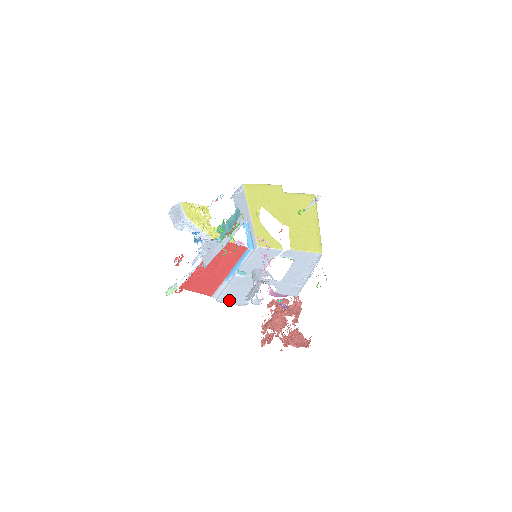
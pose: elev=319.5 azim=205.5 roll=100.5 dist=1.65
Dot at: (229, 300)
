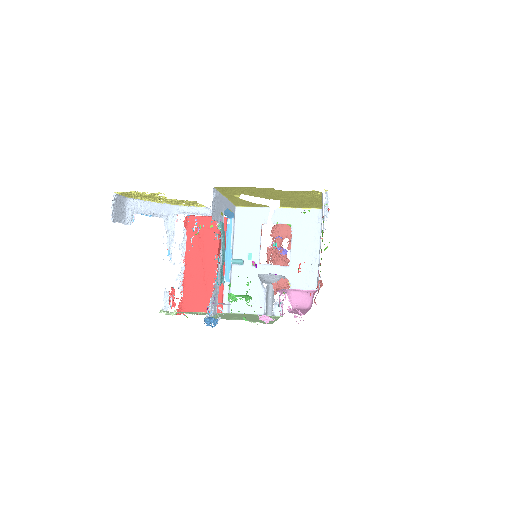
Dot at: (243, 308)
